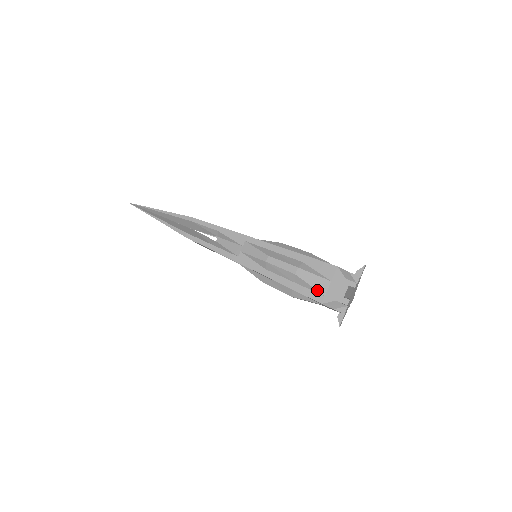
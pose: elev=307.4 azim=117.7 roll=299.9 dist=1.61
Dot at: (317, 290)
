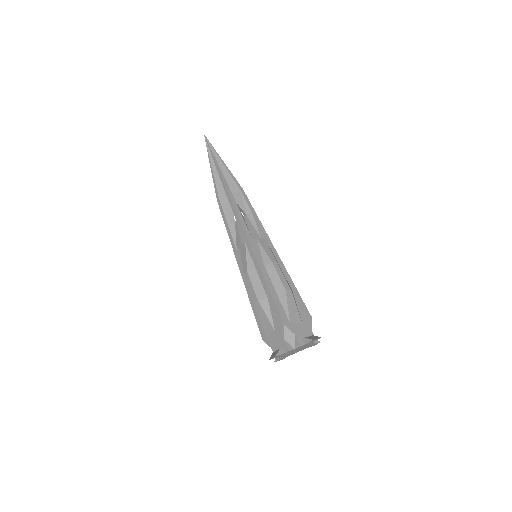
Dot at: (263, 328)
